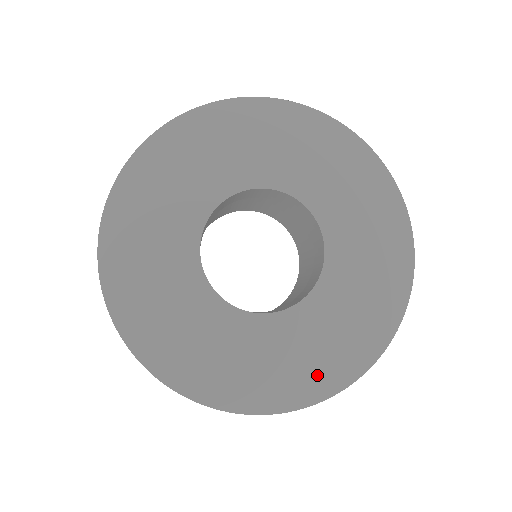
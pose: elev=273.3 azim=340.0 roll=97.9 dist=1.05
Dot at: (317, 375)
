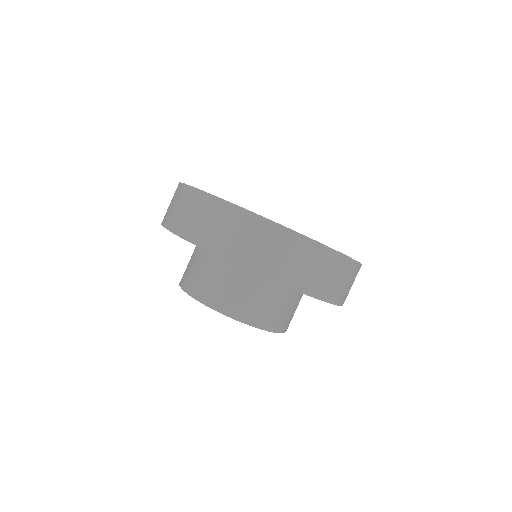
Dot at: occluded
